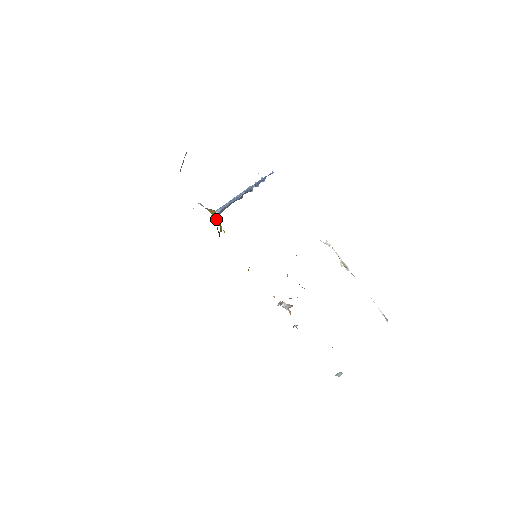
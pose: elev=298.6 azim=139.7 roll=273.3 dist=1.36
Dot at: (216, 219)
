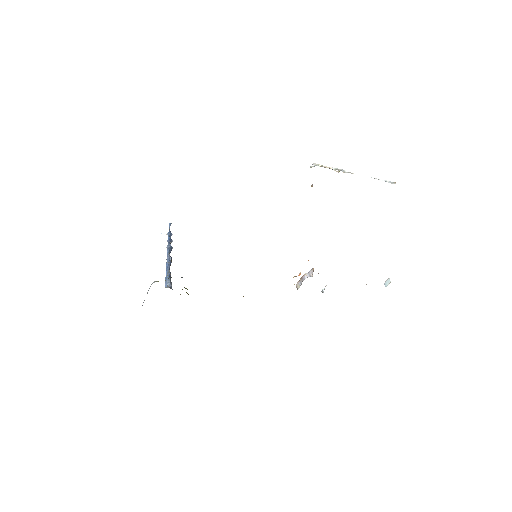
Dot at: occluded
